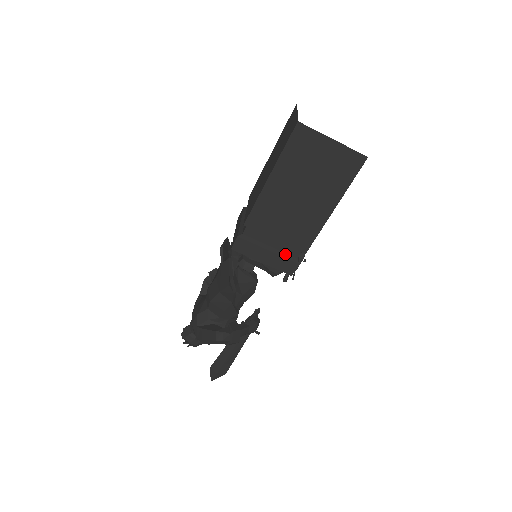
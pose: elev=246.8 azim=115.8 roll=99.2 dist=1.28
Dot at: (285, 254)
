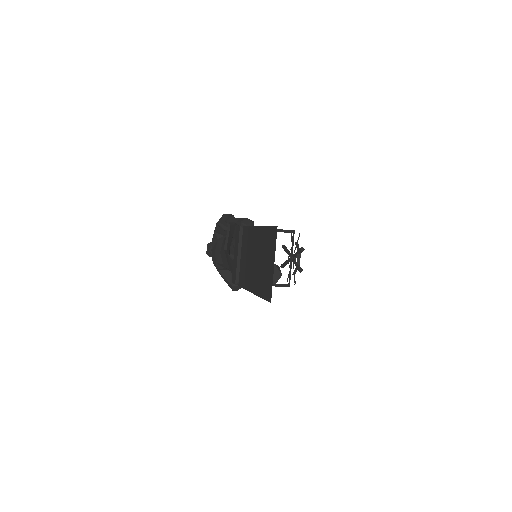
Dot at: (277, 284)
